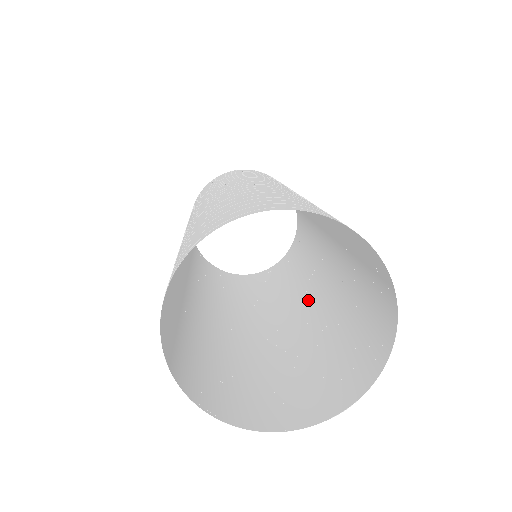
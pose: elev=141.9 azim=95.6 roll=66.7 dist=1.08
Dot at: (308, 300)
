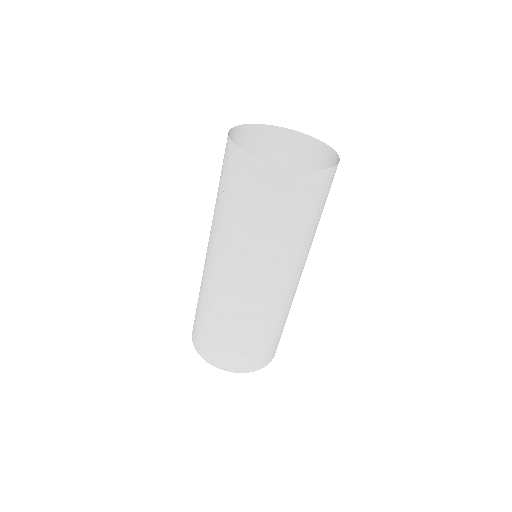
Dot at: occluded
